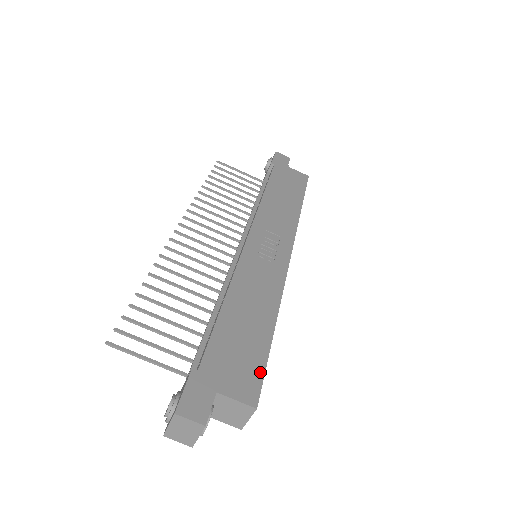
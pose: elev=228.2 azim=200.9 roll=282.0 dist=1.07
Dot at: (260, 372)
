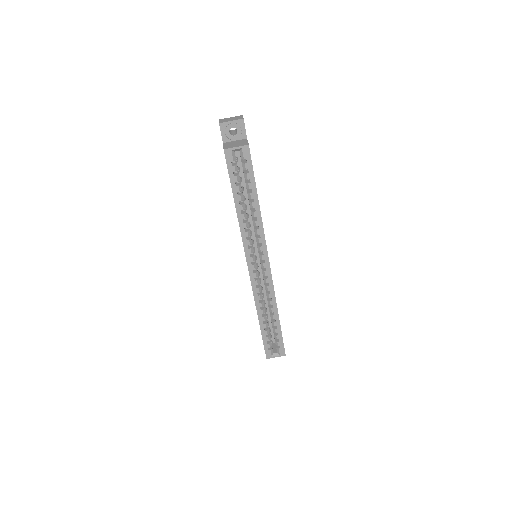
Dot at: occluded
